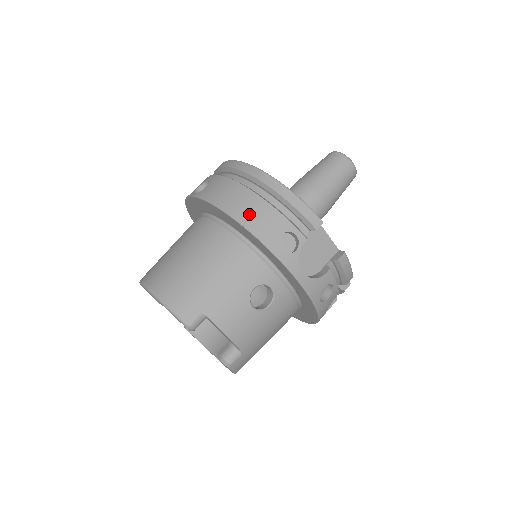
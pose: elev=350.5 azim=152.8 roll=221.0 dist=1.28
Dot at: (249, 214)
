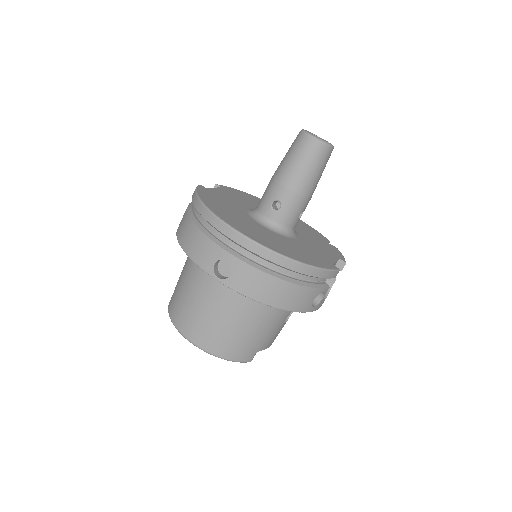
Dot at: (290, 301)
